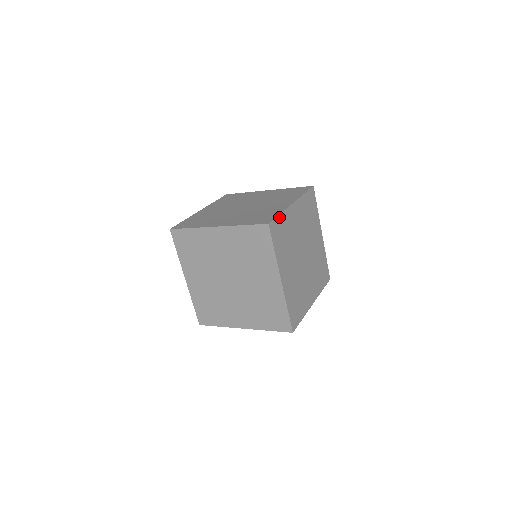
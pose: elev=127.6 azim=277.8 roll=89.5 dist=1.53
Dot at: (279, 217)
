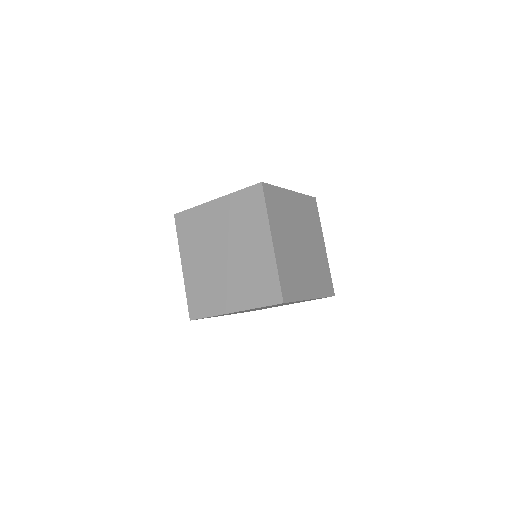
Dot at: (274, 188)
